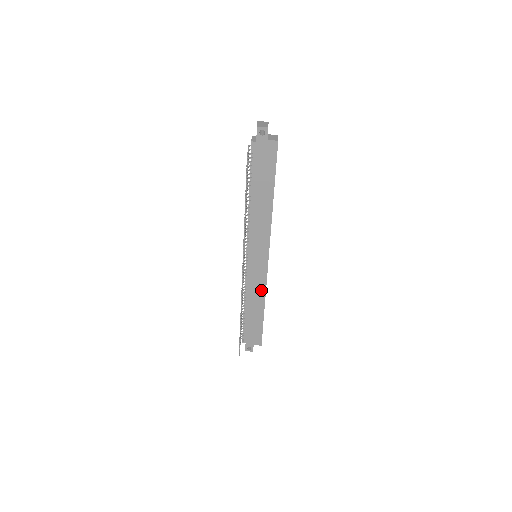
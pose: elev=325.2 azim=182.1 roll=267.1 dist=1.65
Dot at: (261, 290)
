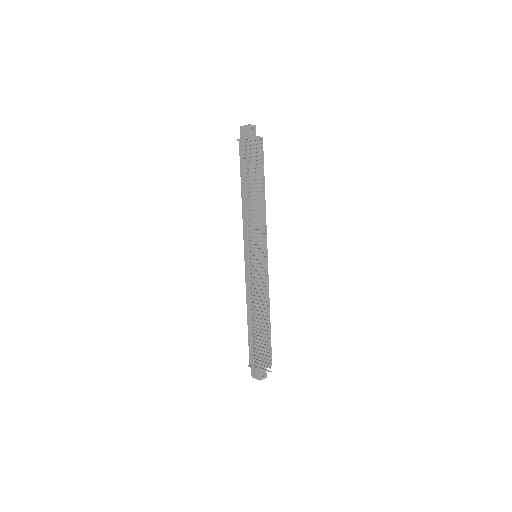
Dot at: (266, 293)
